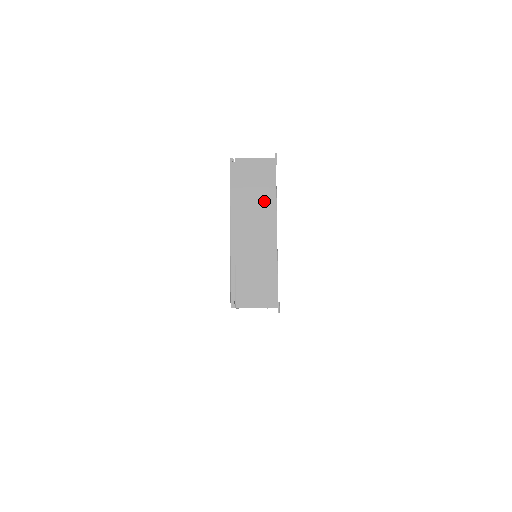
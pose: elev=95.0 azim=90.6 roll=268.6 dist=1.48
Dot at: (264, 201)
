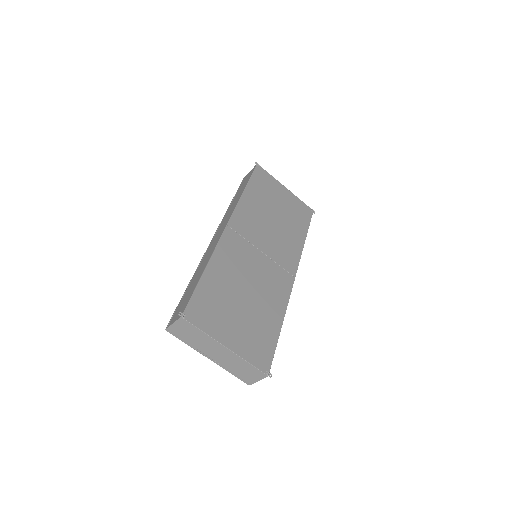
Dot at: (203, 339)
